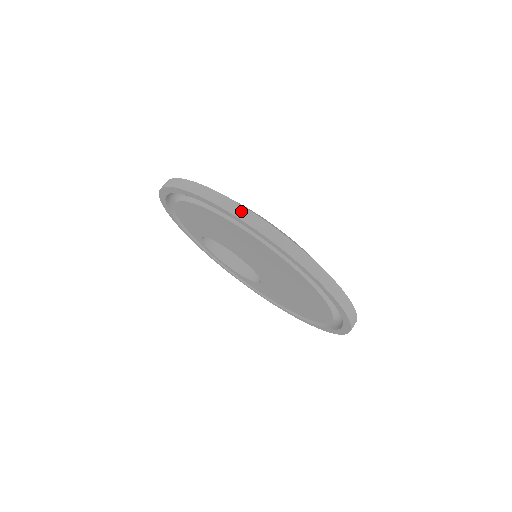
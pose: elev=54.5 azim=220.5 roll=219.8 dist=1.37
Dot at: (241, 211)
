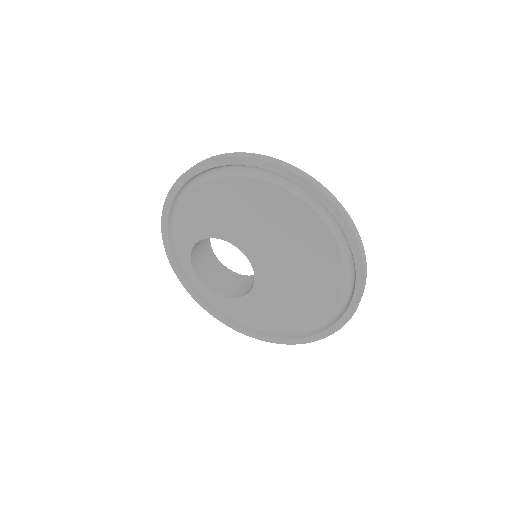
Dot at: (292, 167)
